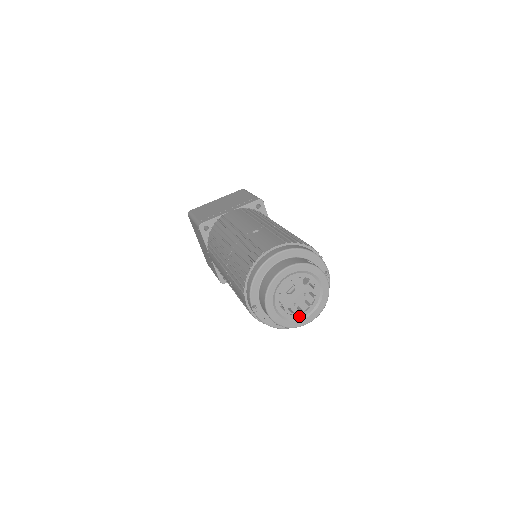
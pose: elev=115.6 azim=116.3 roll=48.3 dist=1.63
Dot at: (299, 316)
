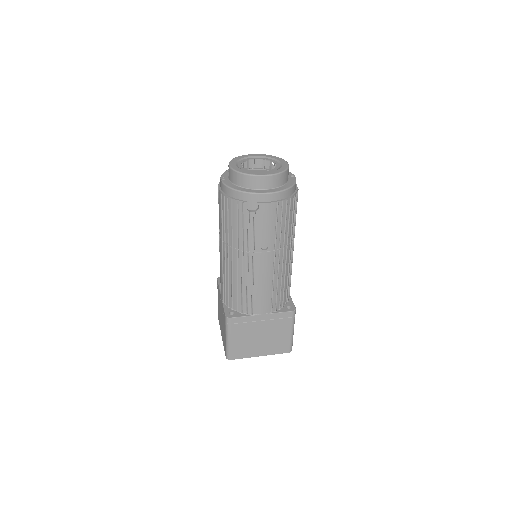
Dot at: (259, 172)
